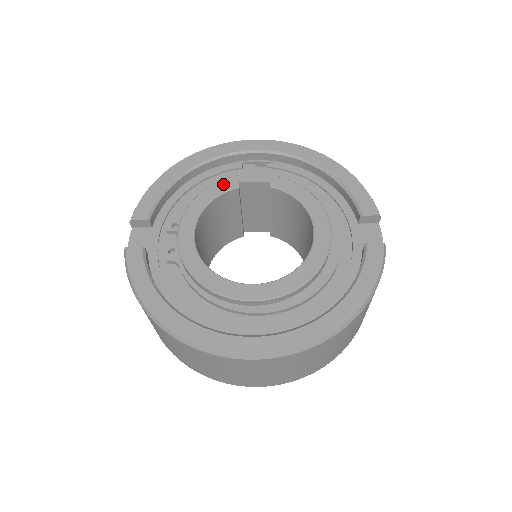
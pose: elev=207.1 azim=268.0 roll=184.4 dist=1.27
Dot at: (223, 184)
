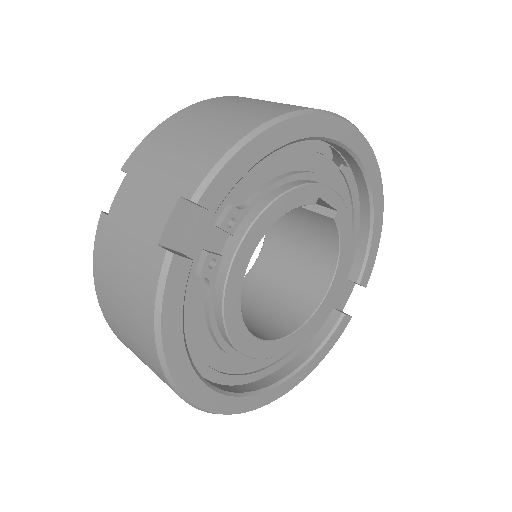
Dot at: (307, 192)
